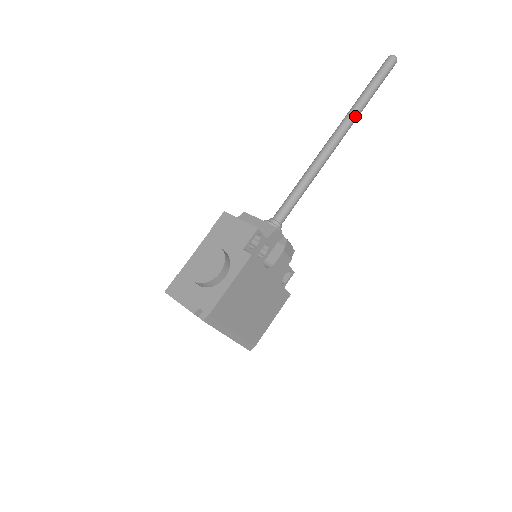
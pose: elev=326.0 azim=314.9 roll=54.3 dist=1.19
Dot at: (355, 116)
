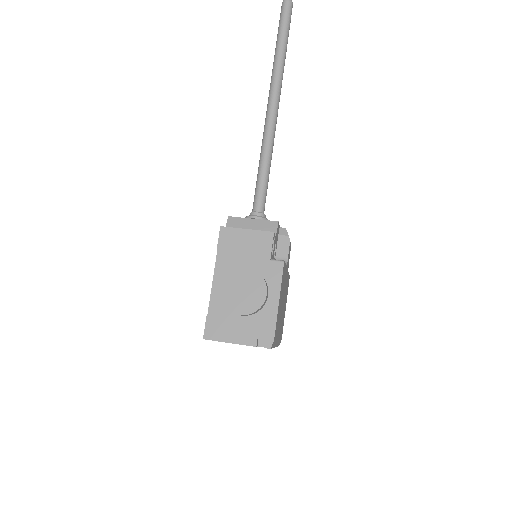
Dot at: (282, 76)
